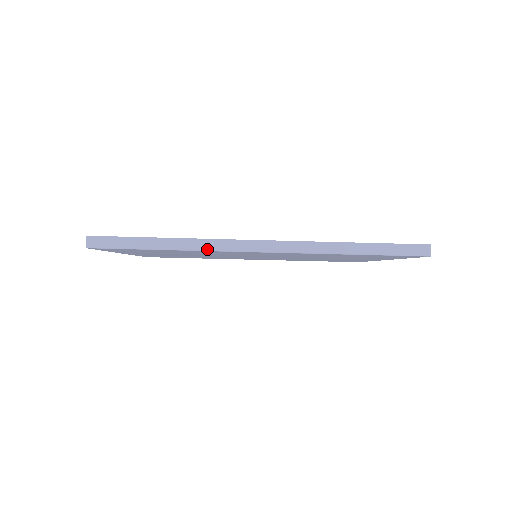
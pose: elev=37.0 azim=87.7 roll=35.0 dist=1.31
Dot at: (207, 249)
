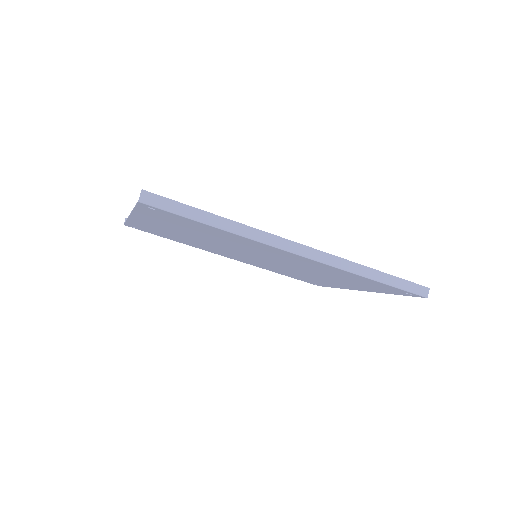
Dot at: (254, 238)
